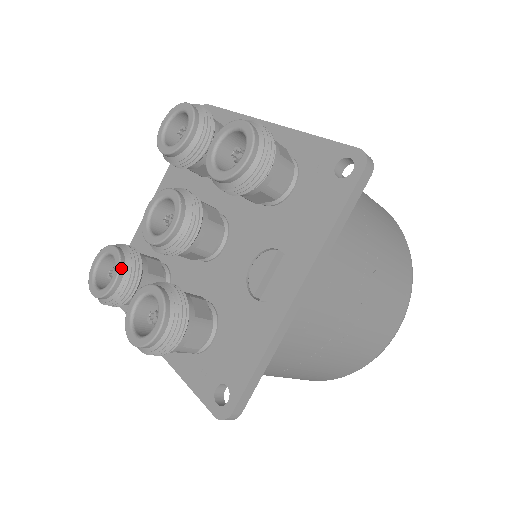
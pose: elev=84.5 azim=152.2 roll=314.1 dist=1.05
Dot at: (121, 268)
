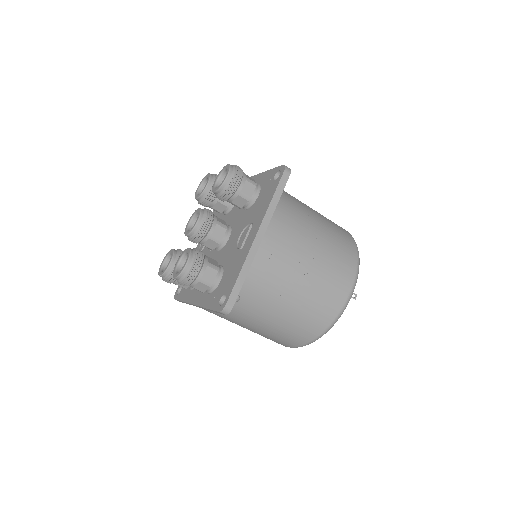
Dot at: (174, 255)
